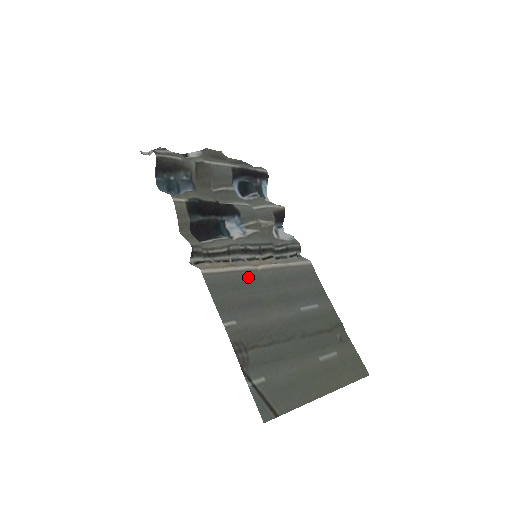
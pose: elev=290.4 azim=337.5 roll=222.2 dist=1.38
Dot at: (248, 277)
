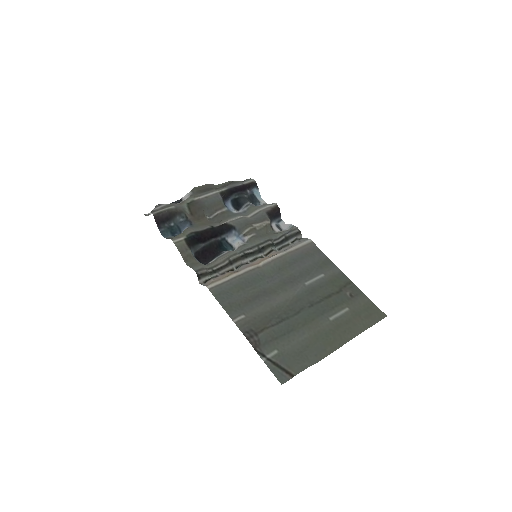
Dot at: (251, 276)
